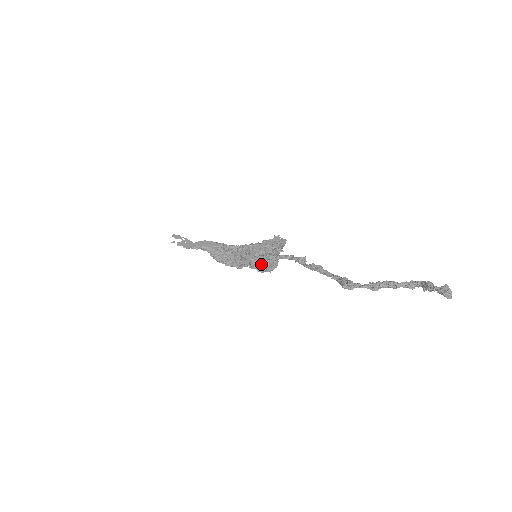
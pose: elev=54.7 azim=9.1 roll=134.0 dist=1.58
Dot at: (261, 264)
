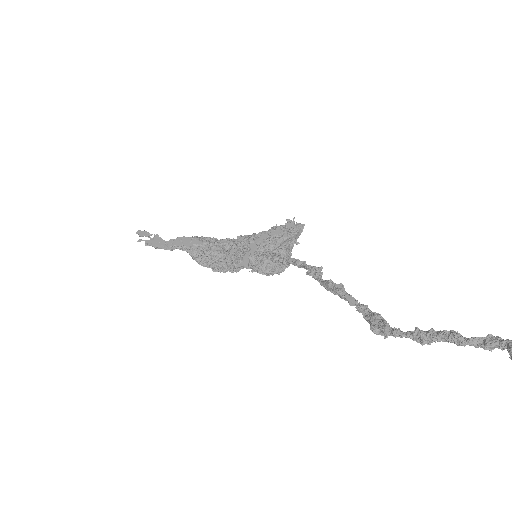
Dot at: (264, 266)
